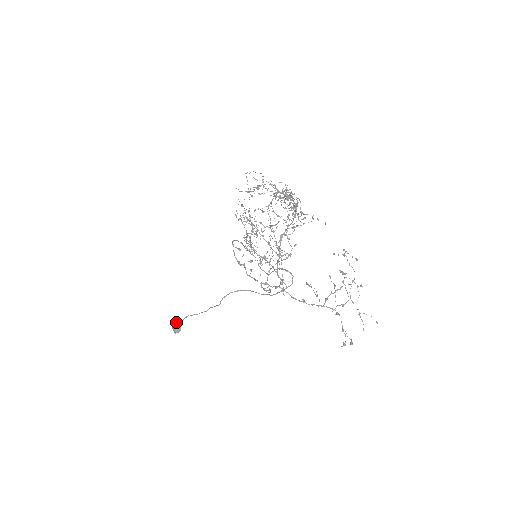
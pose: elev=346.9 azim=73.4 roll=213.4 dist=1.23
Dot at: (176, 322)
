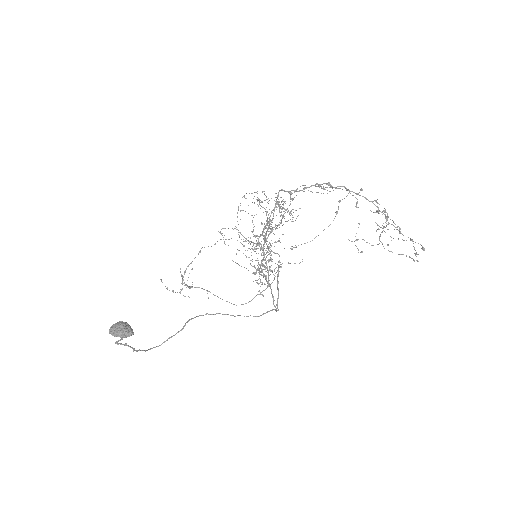
Dot at: (125, 322)
